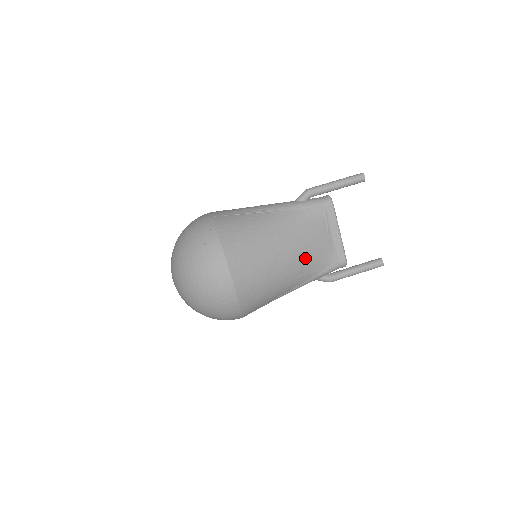
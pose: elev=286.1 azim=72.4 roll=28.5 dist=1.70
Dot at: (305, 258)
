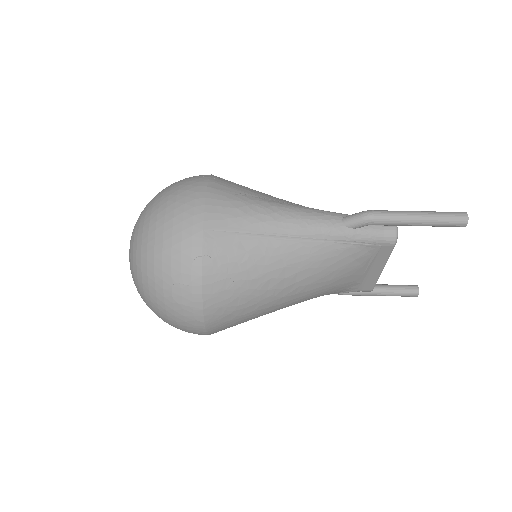
Dot at: (319, 293)
